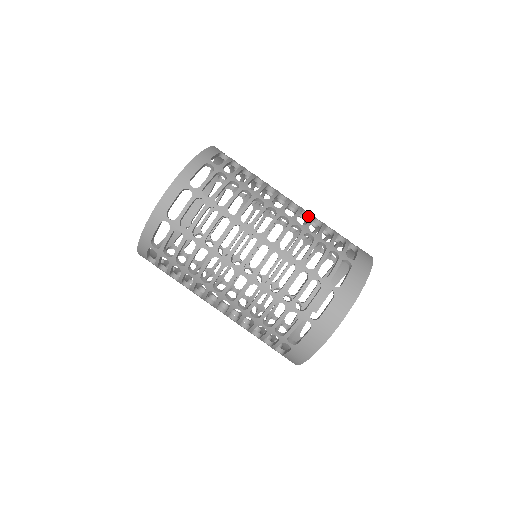
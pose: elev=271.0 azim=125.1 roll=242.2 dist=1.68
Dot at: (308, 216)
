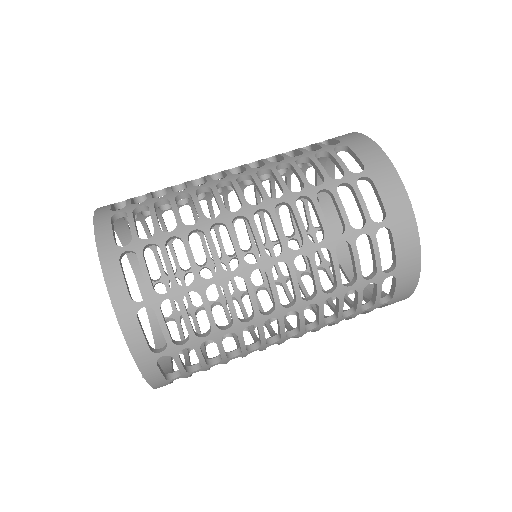
Dot at: (255, 165)
